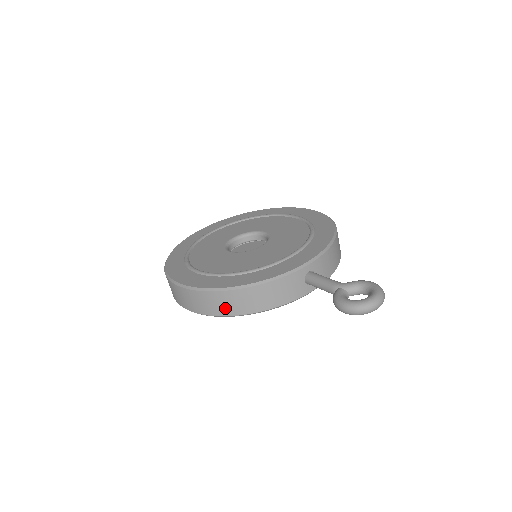
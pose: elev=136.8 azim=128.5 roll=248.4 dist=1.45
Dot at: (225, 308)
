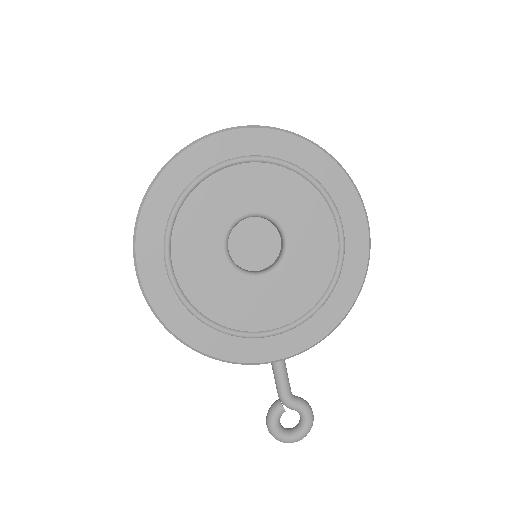
Dot at: occluded
